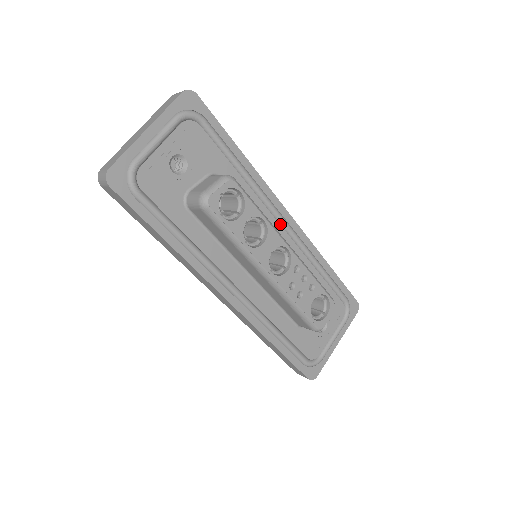
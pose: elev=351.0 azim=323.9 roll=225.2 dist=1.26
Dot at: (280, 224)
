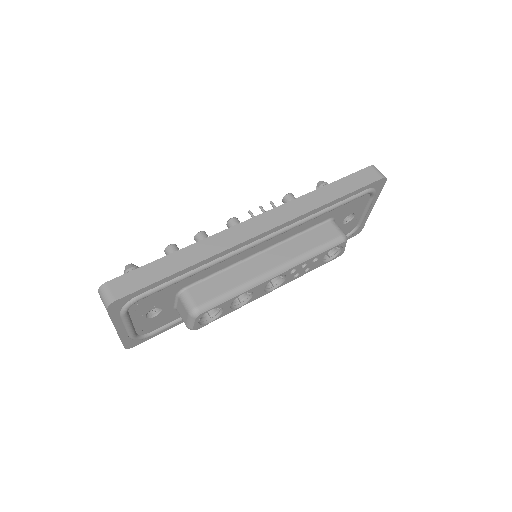
Dot at: (259, 243)
